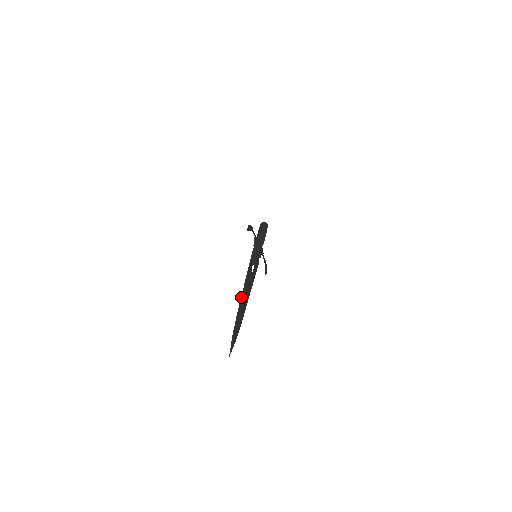
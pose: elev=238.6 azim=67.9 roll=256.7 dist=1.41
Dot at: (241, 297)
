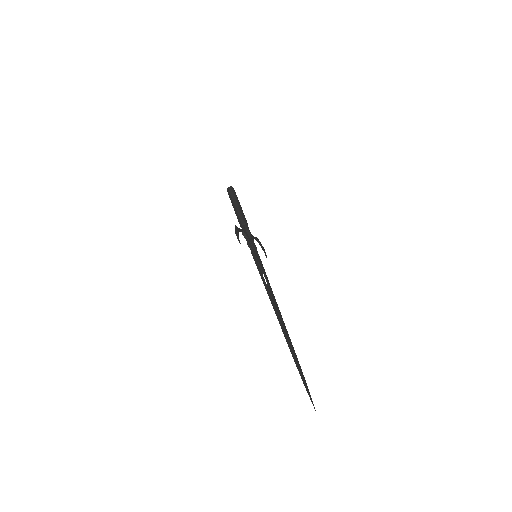
Dot at: (285, 337)
